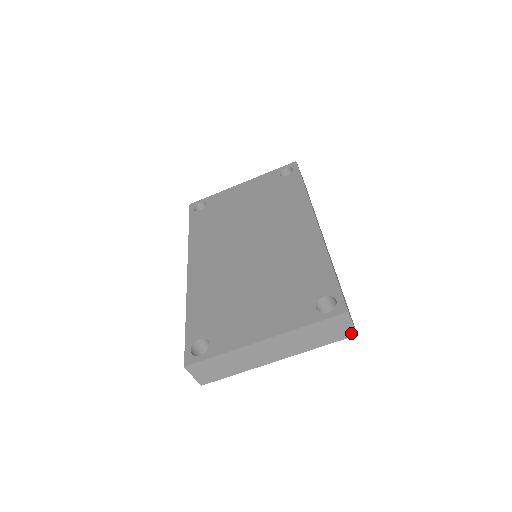
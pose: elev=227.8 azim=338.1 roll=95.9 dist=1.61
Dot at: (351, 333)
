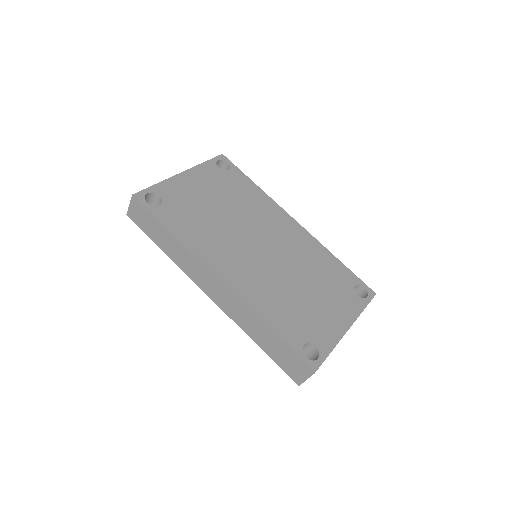
Dot at: occluded
